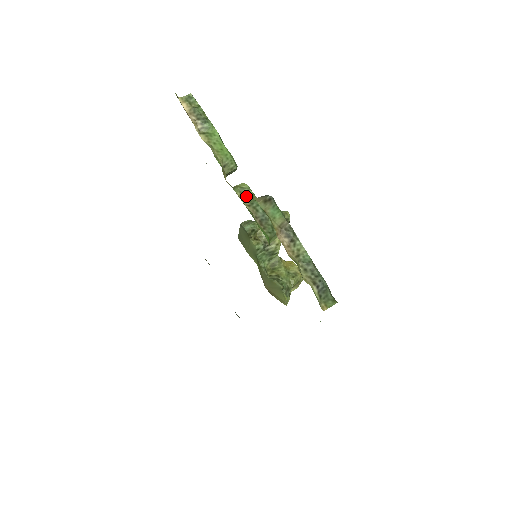
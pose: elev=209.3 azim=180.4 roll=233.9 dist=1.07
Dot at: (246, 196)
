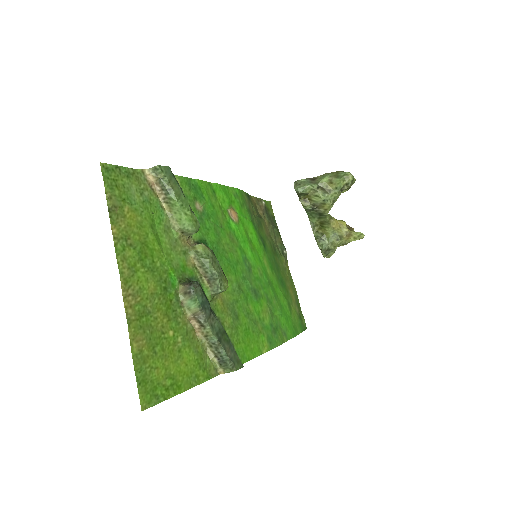
Dot at: (199, 258)
